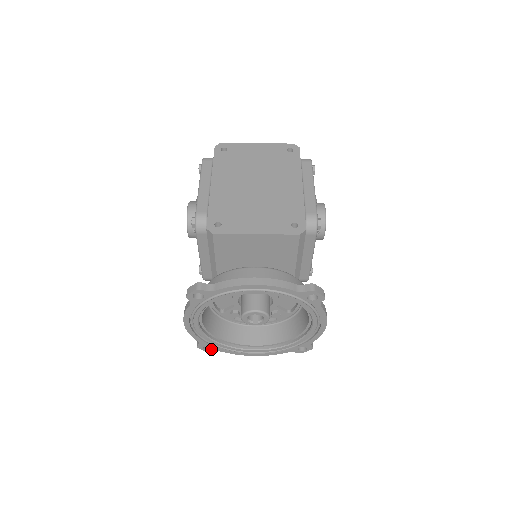
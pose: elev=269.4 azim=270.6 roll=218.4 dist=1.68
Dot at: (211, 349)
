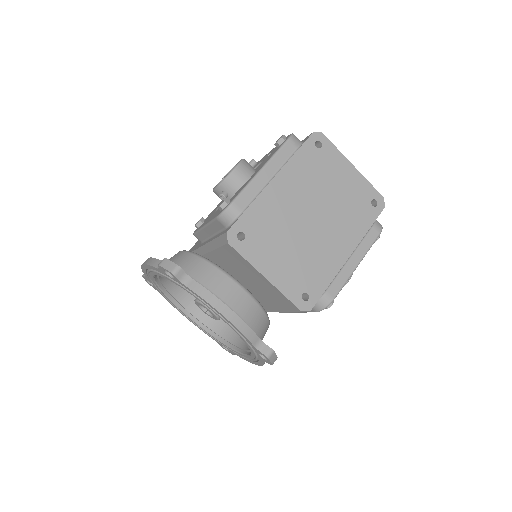
Dot at: (152, 285)
